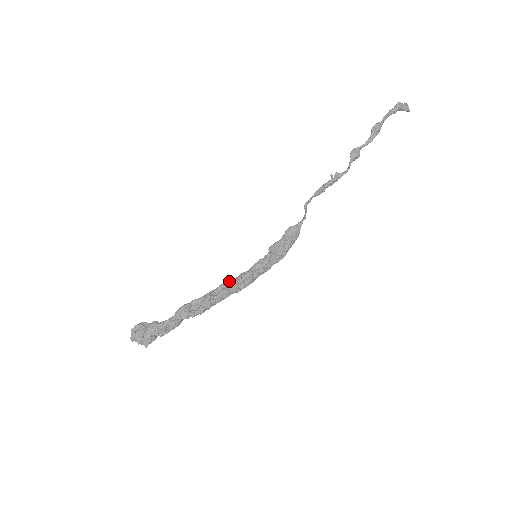
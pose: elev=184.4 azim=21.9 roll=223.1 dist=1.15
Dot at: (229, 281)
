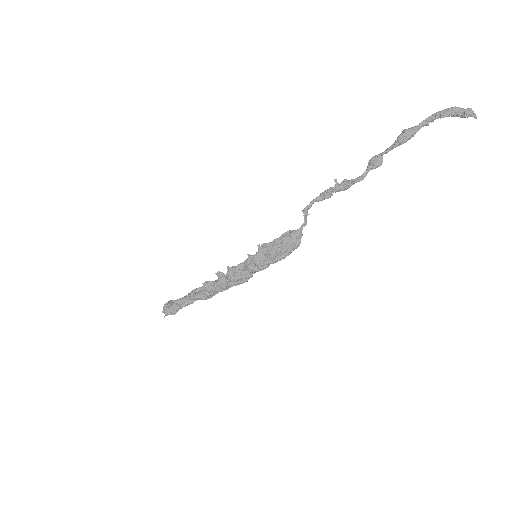
Dot at: occluded
